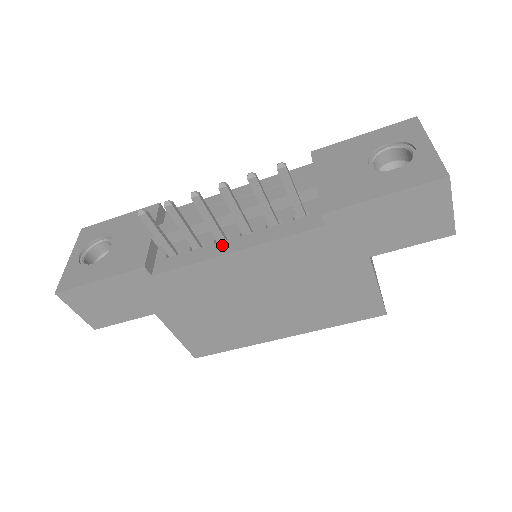
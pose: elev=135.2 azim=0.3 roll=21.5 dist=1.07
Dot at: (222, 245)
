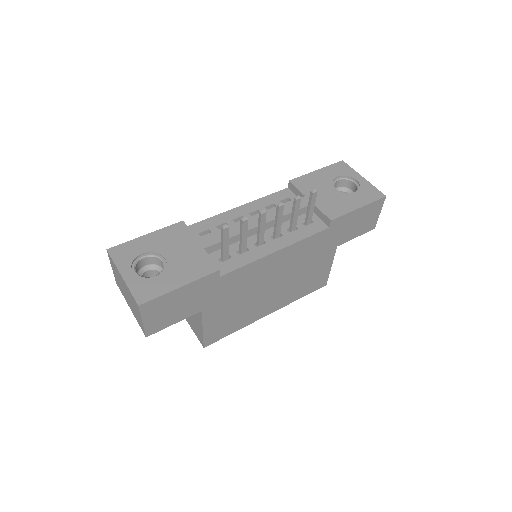
Dot at: (264, 247)
